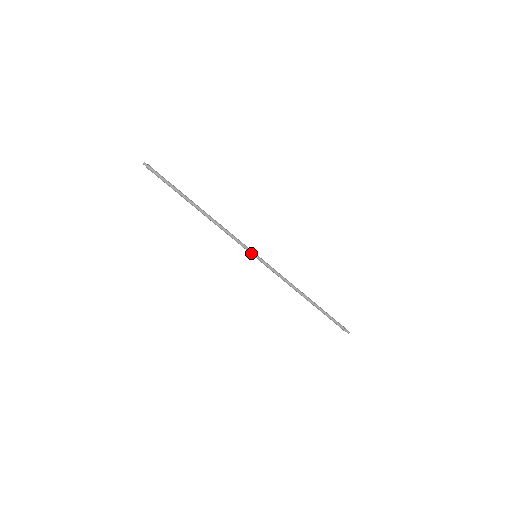
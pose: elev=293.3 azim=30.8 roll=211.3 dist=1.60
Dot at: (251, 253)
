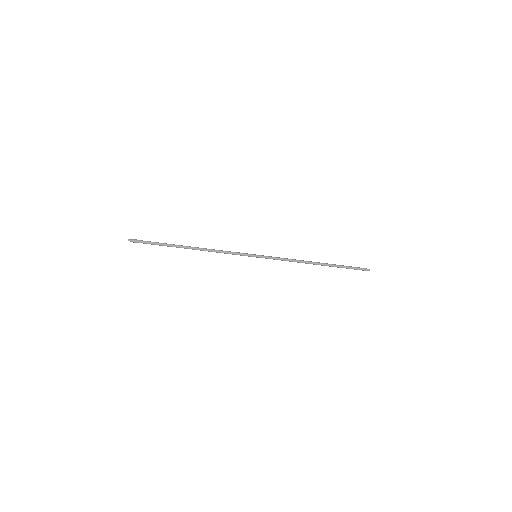
Dot at: (250, 256)
